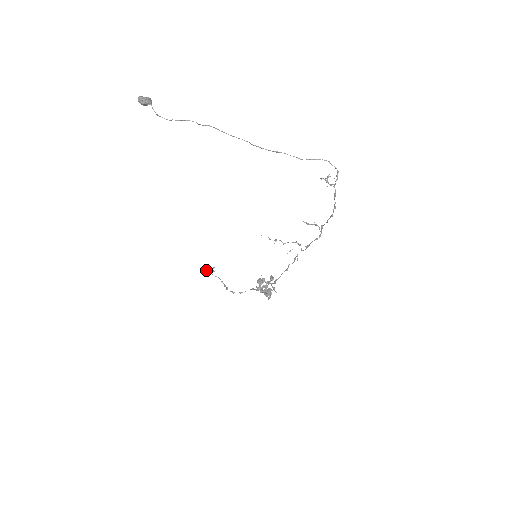
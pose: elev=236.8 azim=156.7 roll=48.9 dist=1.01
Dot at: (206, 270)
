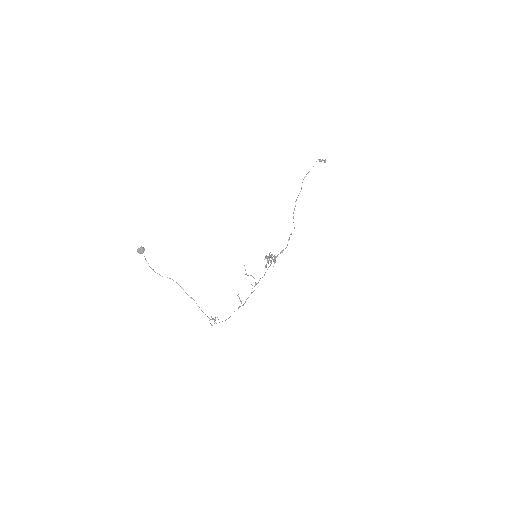
Dot at: occluded
